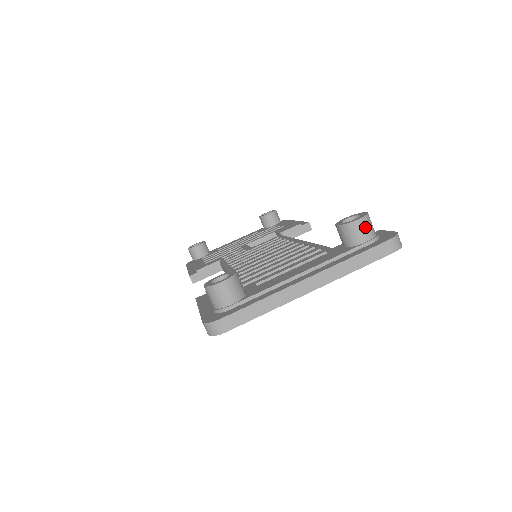
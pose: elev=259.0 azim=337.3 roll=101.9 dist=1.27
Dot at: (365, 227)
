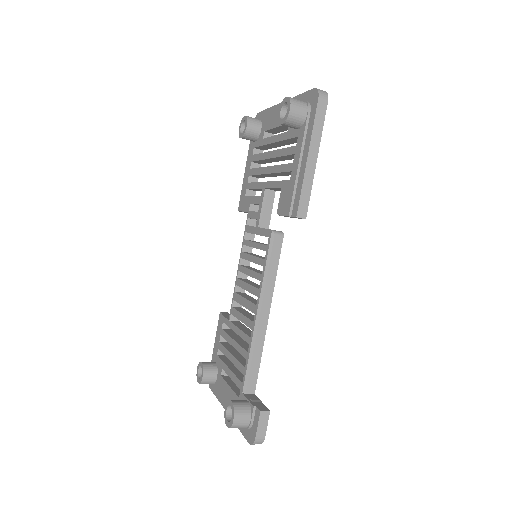
Dot at: (235, 427)
